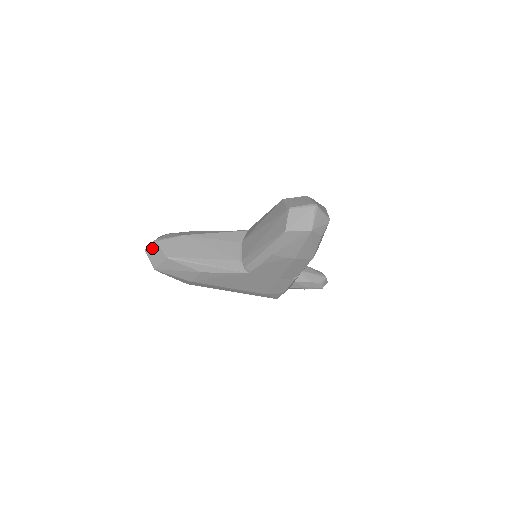
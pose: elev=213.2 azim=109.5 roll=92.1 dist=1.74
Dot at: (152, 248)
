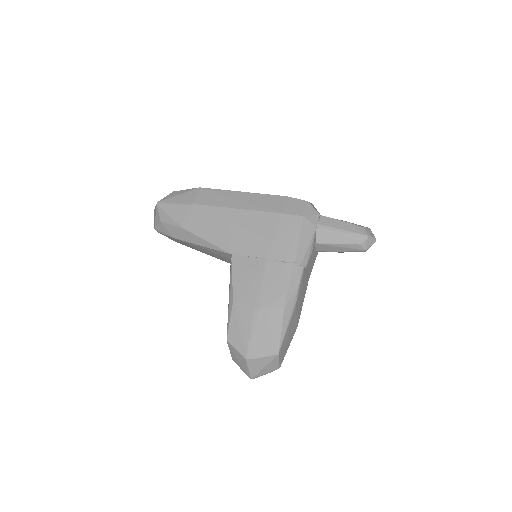
Dot at: occluded
